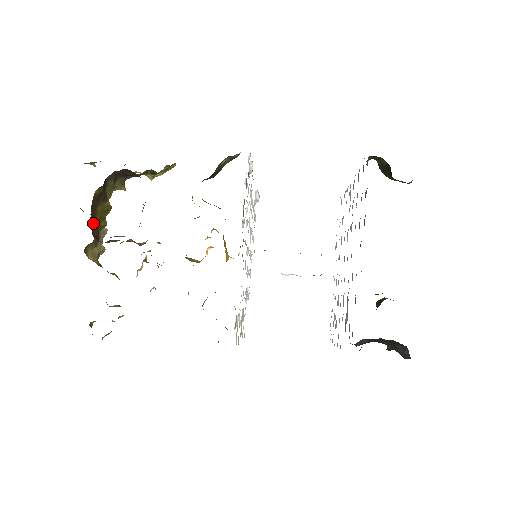
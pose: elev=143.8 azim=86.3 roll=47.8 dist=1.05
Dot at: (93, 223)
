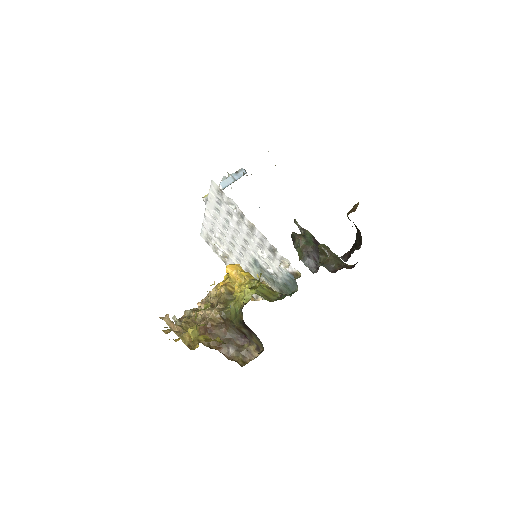
Dot at: occluded
